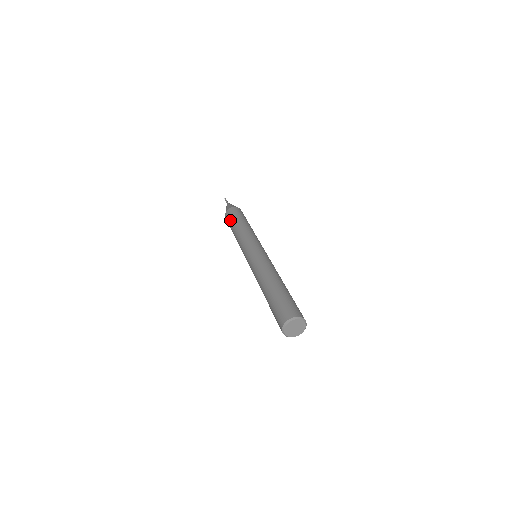
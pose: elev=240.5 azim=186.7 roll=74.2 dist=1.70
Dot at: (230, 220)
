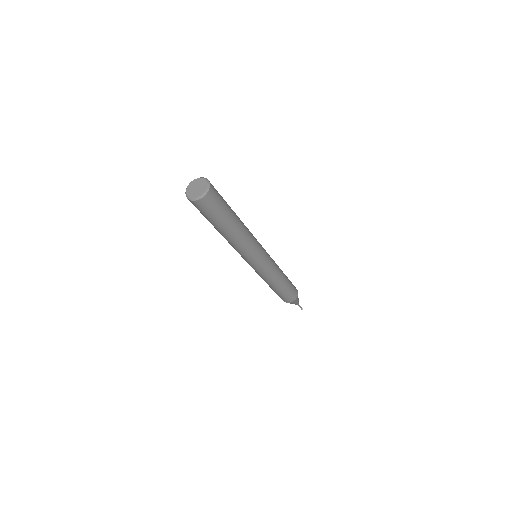
Dot at: occluded
